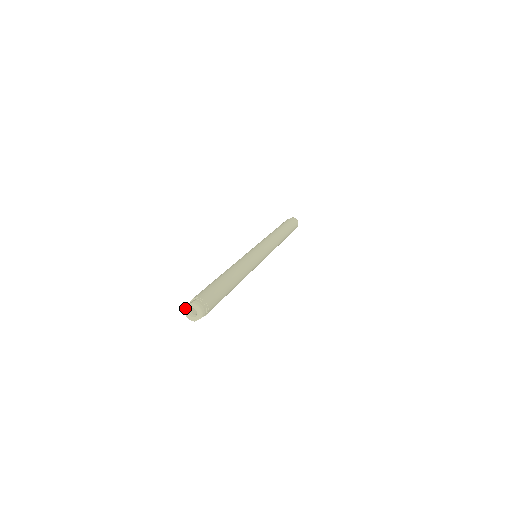
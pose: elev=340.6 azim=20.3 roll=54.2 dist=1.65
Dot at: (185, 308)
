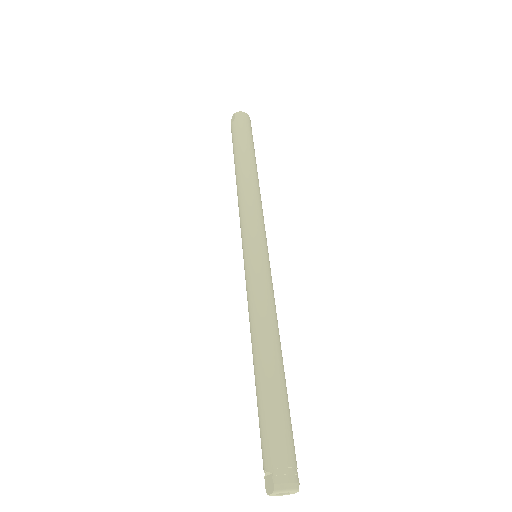
Dot at: occluded
